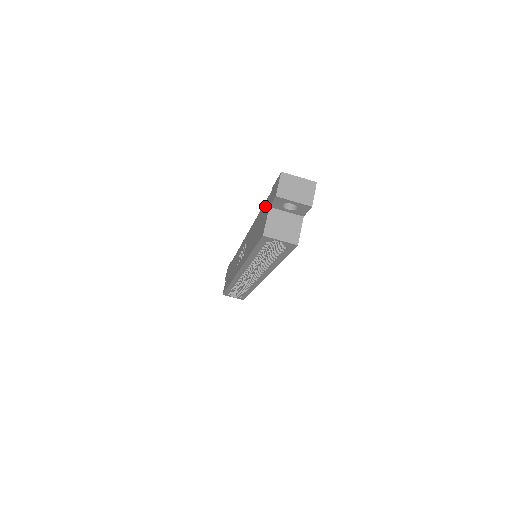
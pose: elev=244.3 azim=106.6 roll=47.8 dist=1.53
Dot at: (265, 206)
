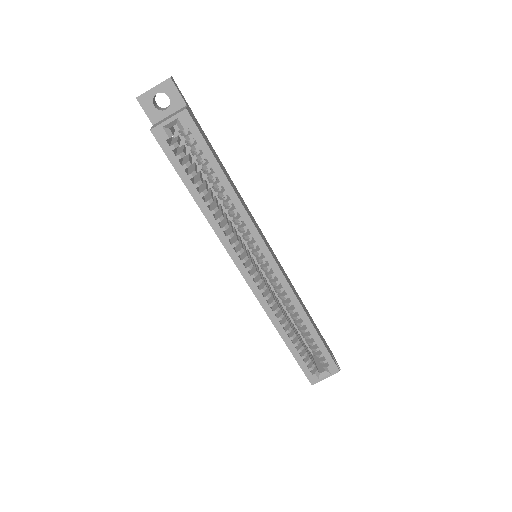
Dot at: occluded
